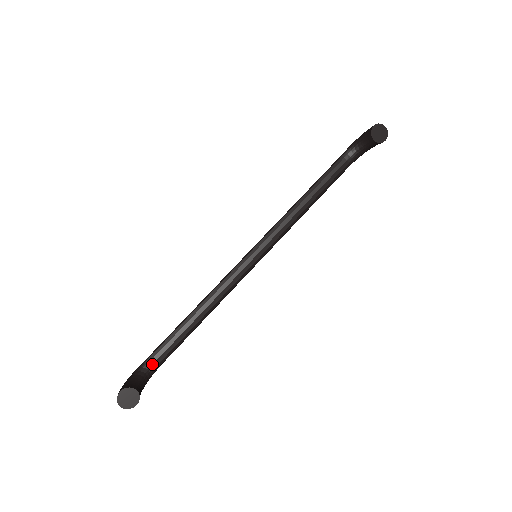
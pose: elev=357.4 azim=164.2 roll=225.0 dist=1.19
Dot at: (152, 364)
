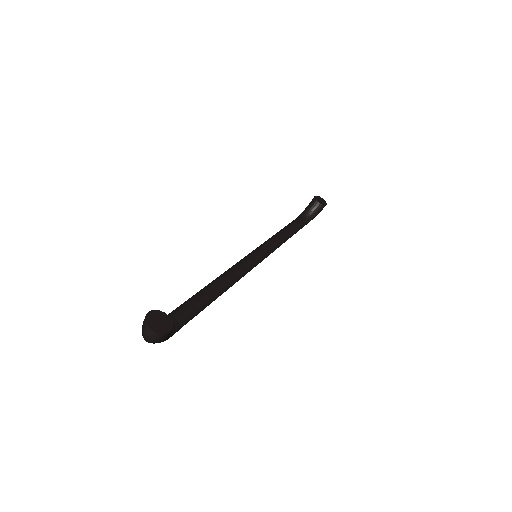
Dot at: (173, 320)
